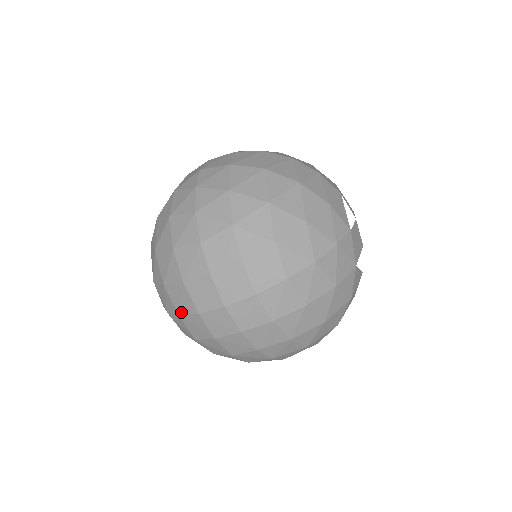
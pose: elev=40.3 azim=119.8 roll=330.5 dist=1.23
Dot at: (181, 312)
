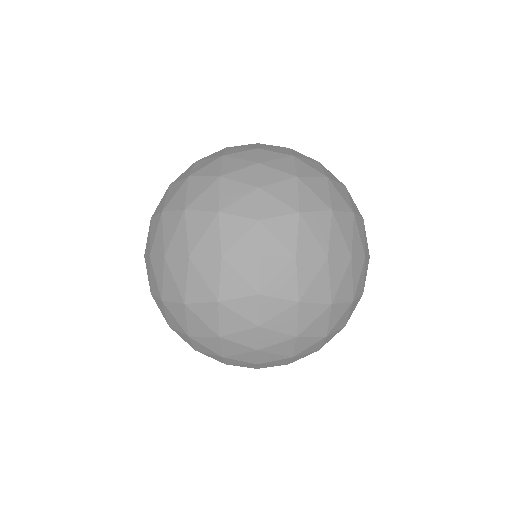
Dot at: occluded
